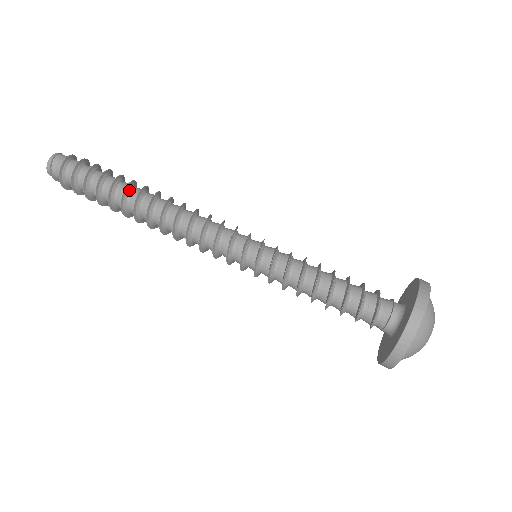
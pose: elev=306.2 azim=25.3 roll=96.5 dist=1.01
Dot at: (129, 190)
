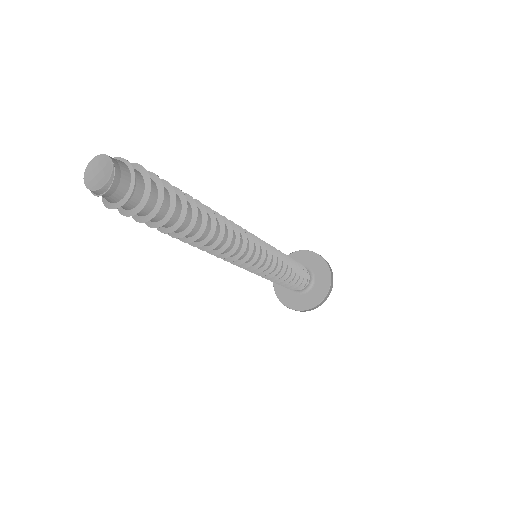
Dot at: (189, 229)
